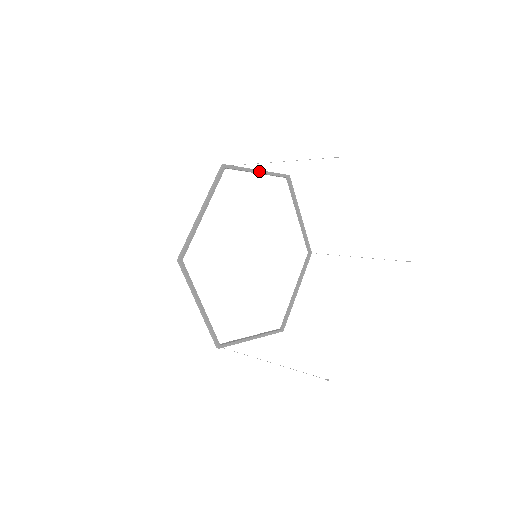
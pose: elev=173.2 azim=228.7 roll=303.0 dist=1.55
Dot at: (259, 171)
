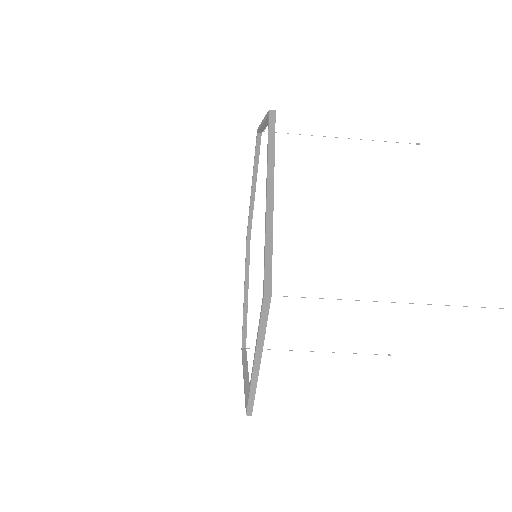
Dot at: (255, 187)
